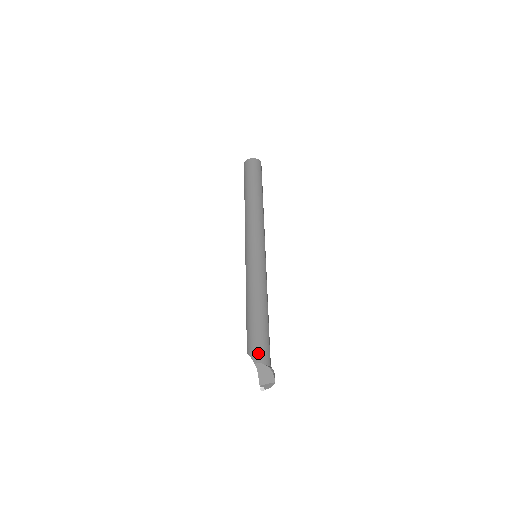
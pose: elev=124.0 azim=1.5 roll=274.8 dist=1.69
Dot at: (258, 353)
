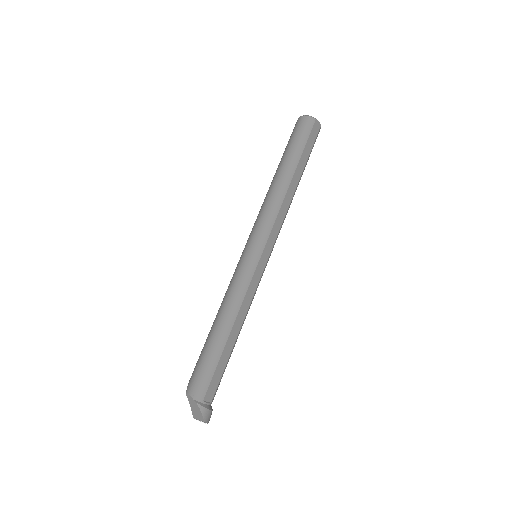
Dot at: (193, 383)
